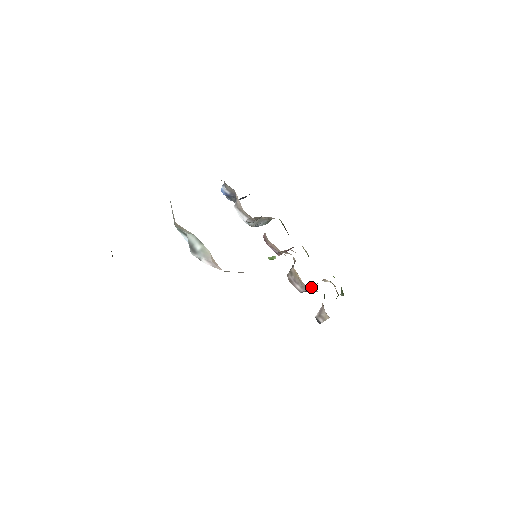
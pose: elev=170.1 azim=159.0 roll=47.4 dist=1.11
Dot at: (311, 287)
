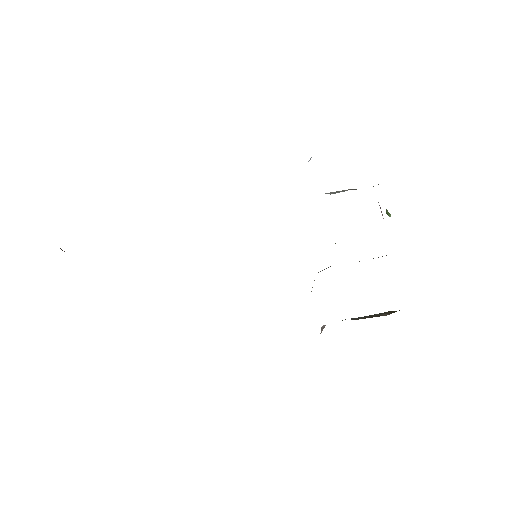
Dot at: occluded
